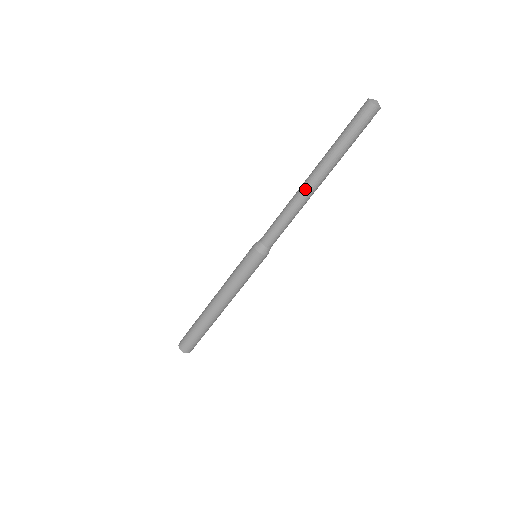
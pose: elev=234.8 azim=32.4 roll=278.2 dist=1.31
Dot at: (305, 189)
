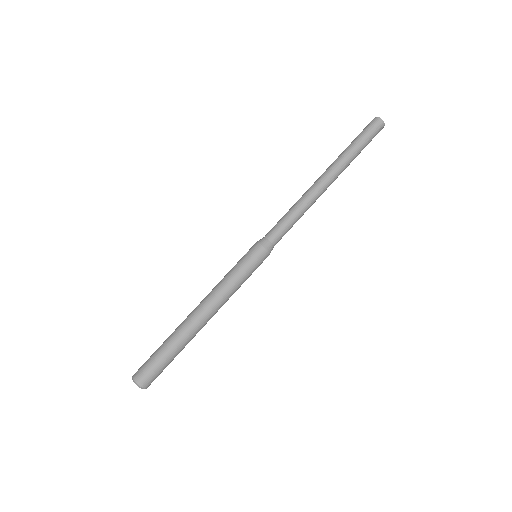
Dot at: (316, 184)
